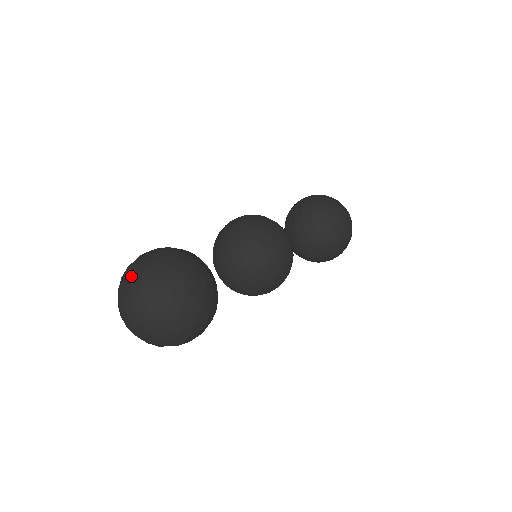
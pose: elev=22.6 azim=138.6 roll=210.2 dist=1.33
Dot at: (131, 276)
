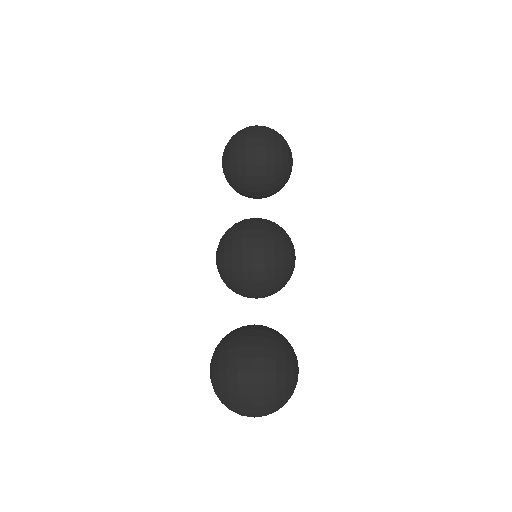
Dot at: (263, 400)
